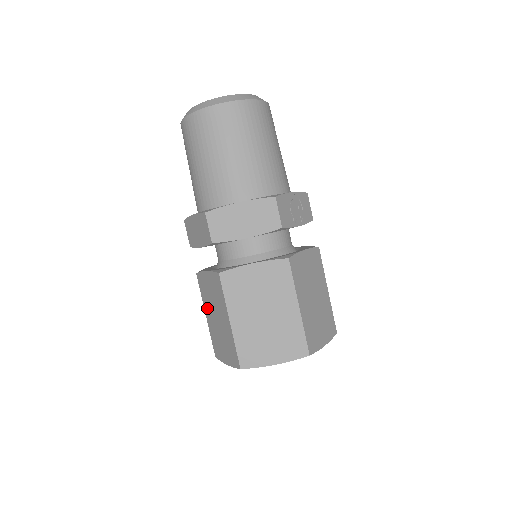
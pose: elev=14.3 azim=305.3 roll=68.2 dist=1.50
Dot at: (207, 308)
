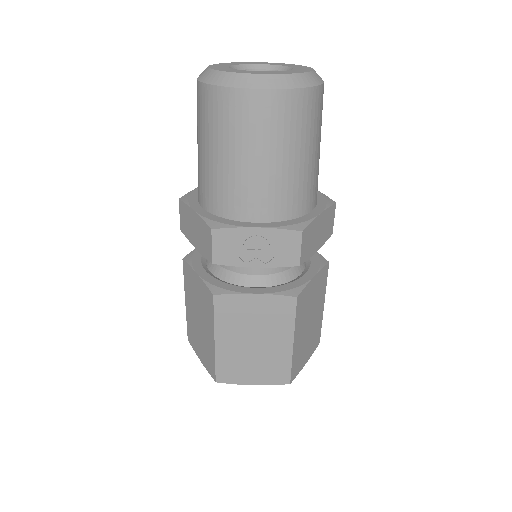
Dot at: occluded
